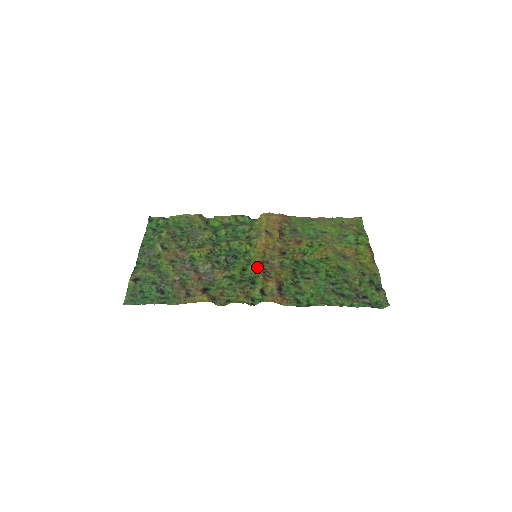
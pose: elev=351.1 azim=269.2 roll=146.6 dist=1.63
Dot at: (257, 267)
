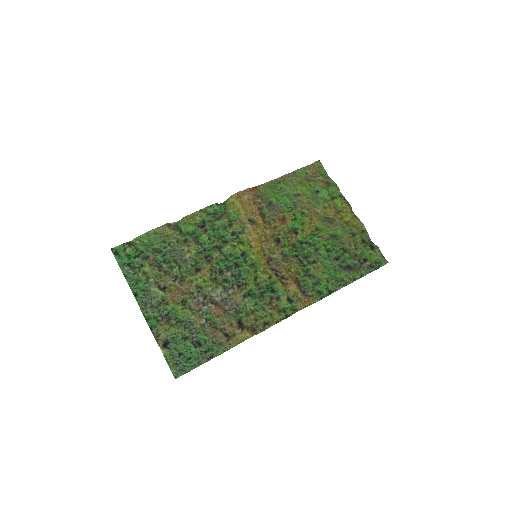
Dot at: (267, 272)
